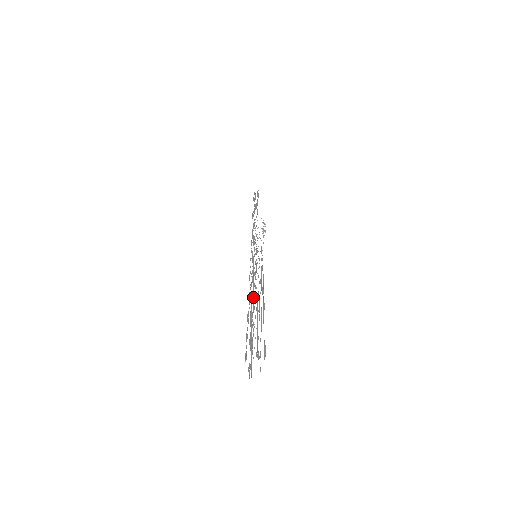
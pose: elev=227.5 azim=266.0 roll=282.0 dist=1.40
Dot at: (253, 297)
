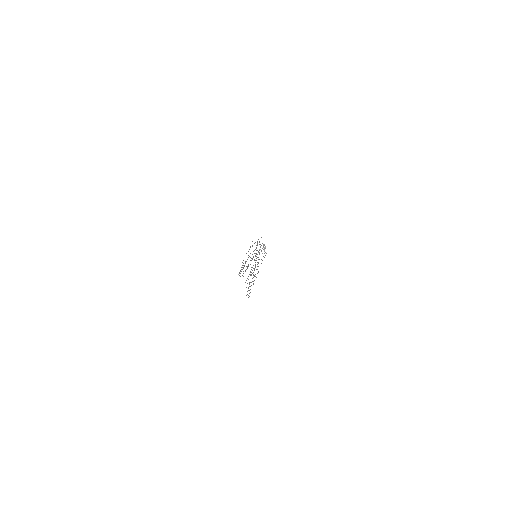
Dot at: occluded
